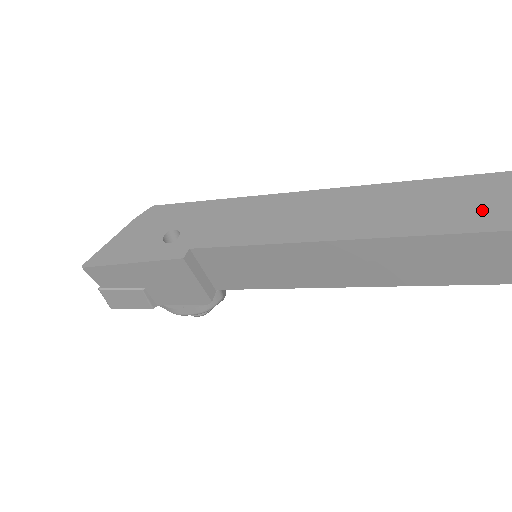
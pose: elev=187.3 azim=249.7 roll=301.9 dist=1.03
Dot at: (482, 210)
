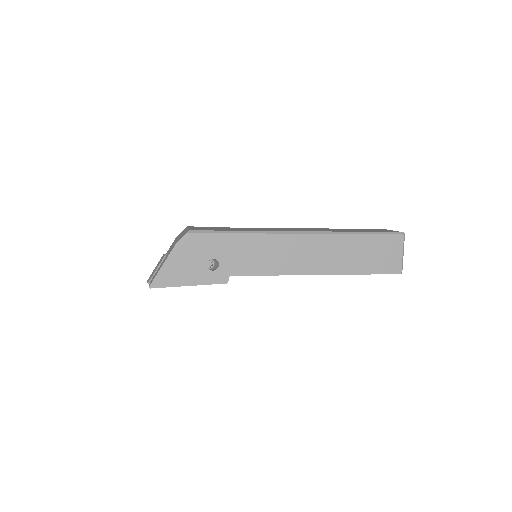
Dot at: (385, 260)
